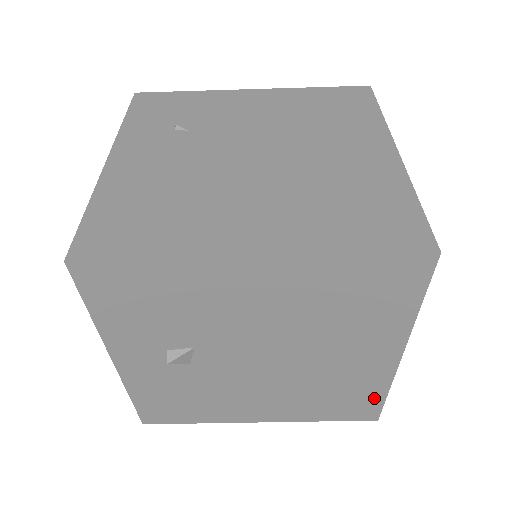
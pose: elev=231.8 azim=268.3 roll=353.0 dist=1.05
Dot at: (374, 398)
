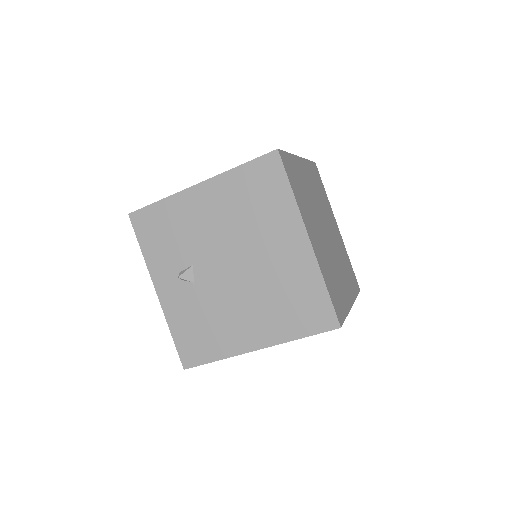
Dot at: (320, 295)
